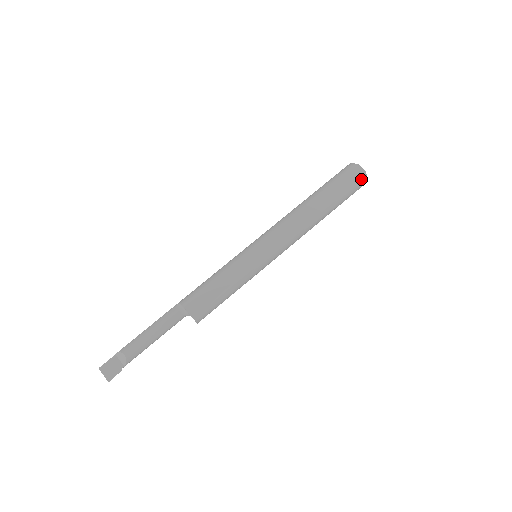
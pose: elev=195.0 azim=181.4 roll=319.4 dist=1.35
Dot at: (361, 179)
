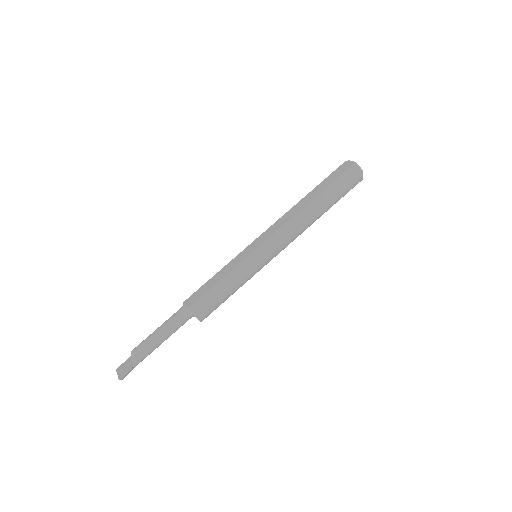
Dot at: (351, 168)
